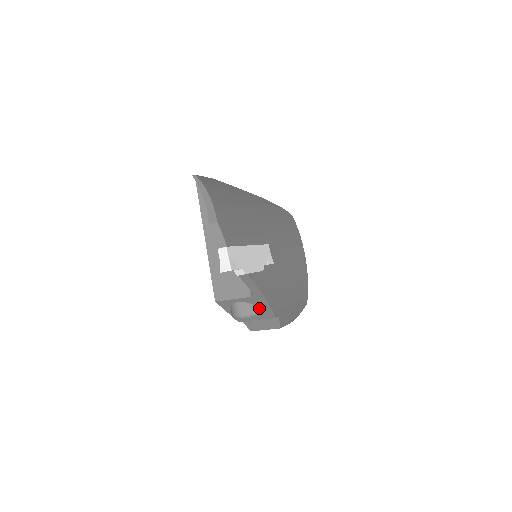
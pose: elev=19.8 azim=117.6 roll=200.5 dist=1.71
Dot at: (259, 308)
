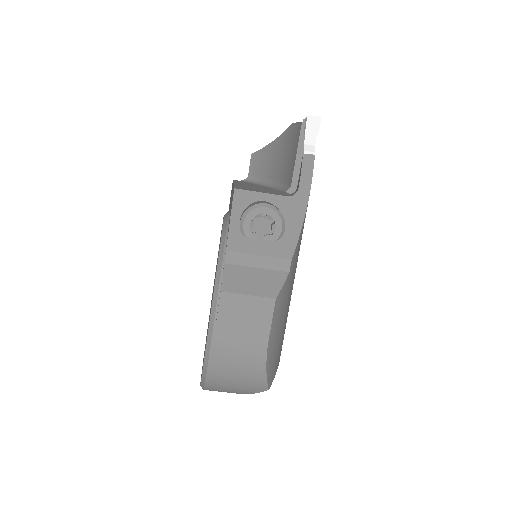
Dot at: occluded
